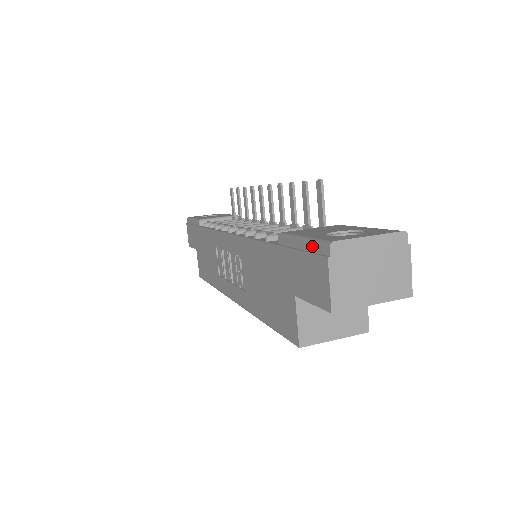
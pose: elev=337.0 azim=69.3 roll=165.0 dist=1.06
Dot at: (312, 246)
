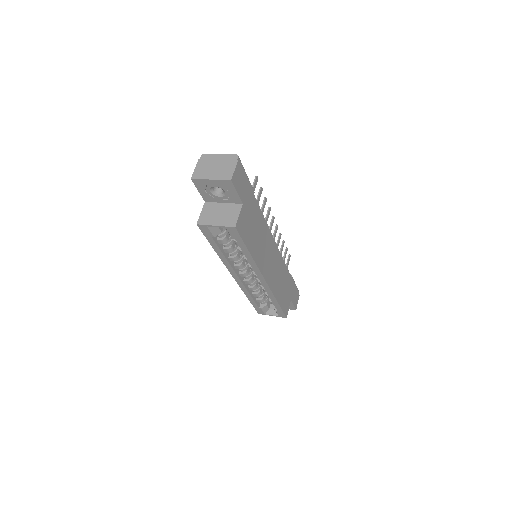
Dot at: occluded
